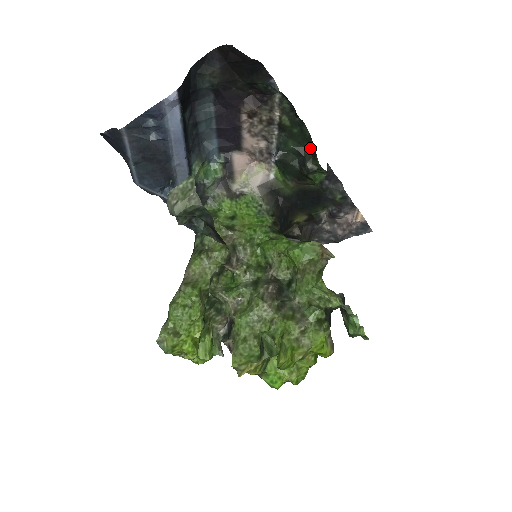
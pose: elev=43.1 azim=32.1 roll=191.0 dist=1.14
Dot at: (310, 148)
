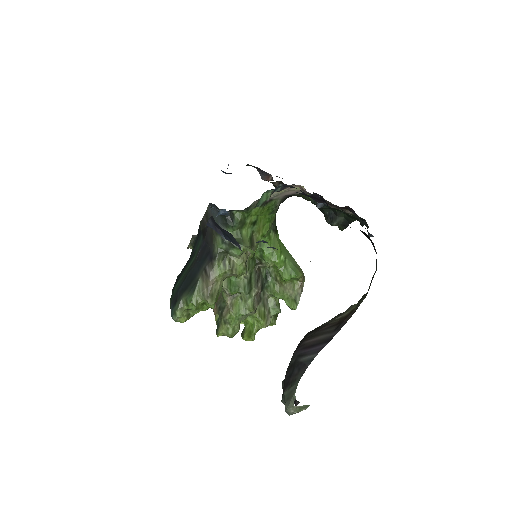
Dot at: (346, 218)
